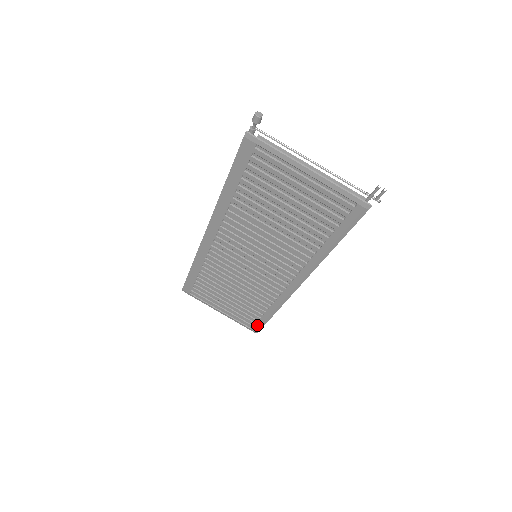
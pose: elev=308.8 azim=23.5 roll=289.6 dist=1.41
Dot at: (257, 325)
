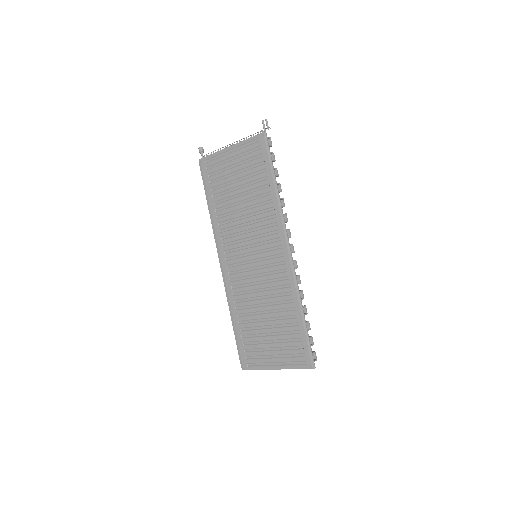
Dot at: (305, 350)
